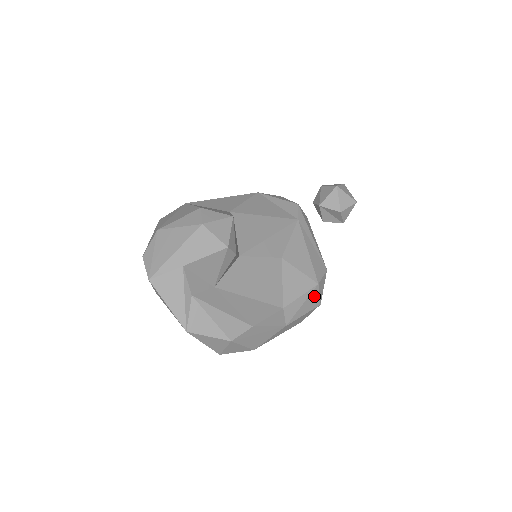
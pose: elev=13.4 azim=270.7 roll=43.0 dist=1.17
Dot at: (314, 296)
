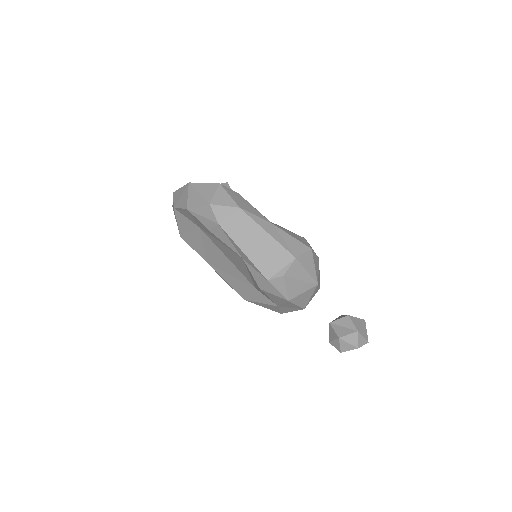
Dot at: (302, 240)
